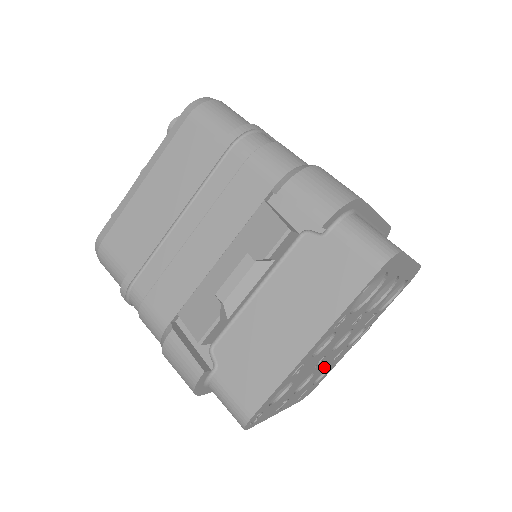
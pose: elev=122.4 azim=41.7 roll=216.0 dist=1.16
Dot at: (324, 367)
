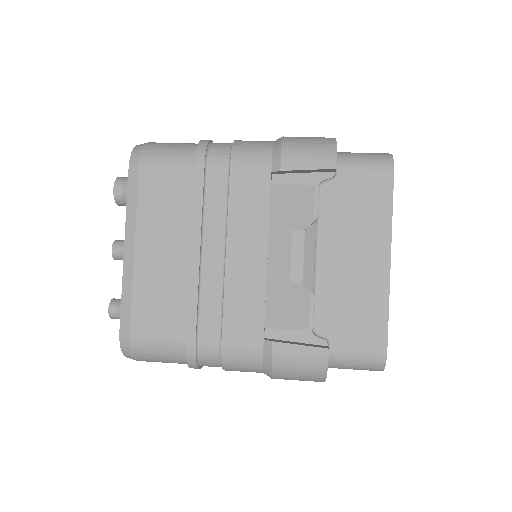
Dot at: occluded
